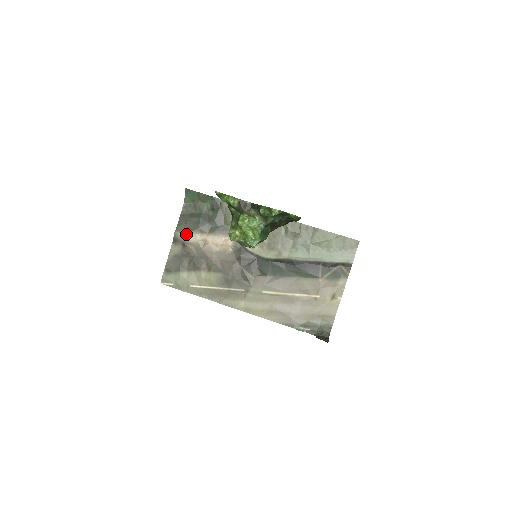
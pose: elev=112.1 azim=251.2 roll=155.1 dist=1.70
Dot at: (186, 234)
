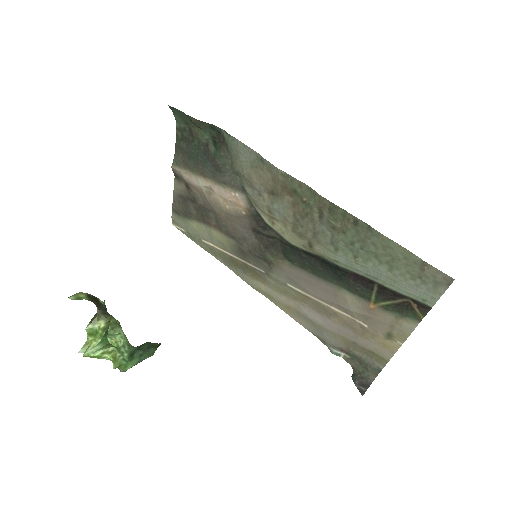
Dot at: (185, 173)
